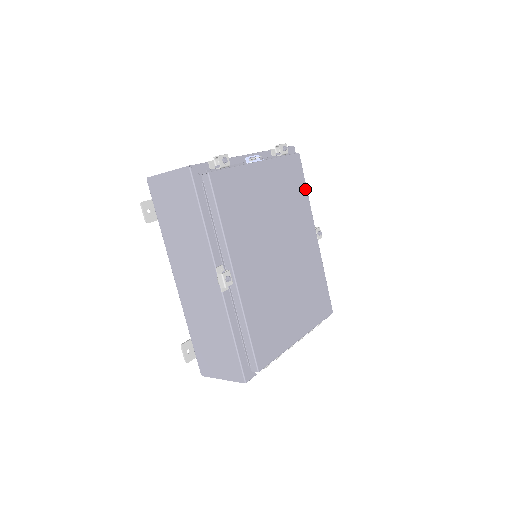
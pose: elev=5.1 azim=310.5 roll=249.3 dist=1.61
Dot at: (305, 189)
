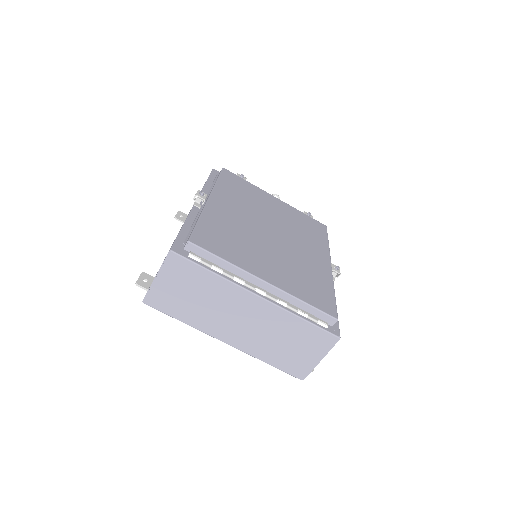
Dot at: (326, 240)
